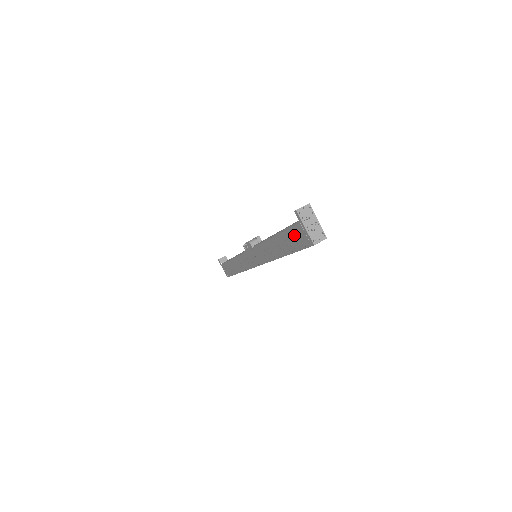
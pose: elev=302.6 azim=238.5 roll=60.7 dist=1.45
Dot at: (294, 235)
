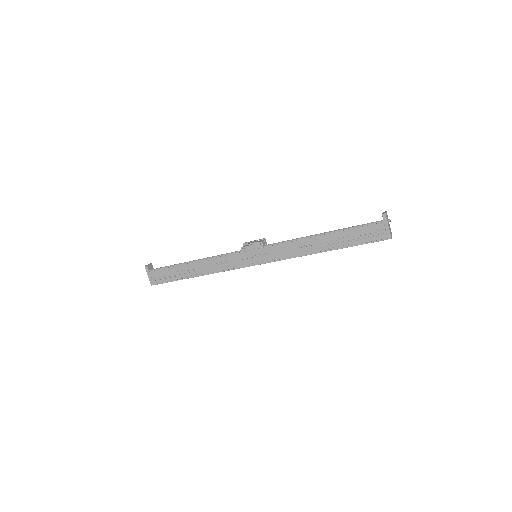
Dot at: (366, 232)
